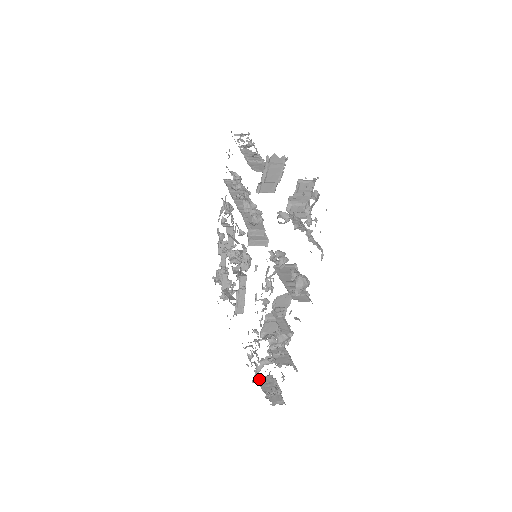
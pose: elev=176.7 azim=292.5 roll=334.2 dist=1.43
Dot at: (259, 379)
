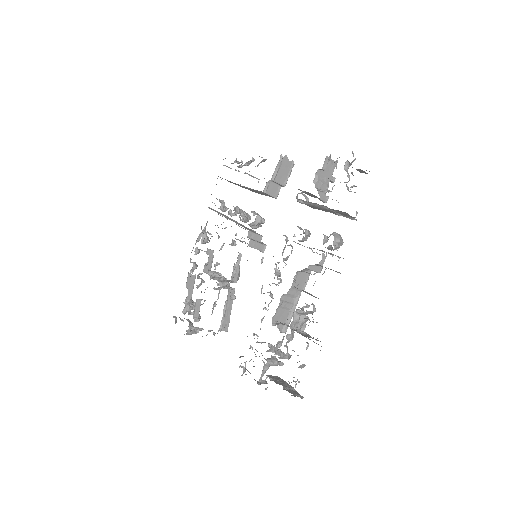
Dot at: (269, 376)
